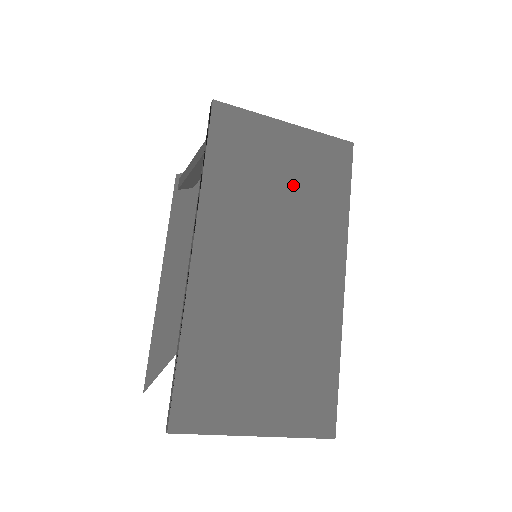
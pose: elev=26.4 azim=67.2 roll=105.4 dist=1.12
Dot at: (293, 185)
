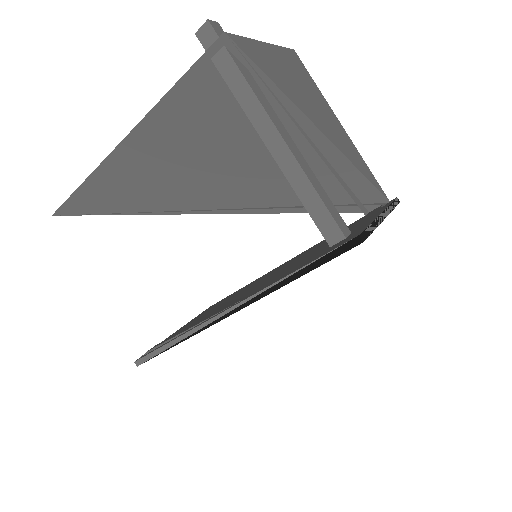
Dot at: occluded
